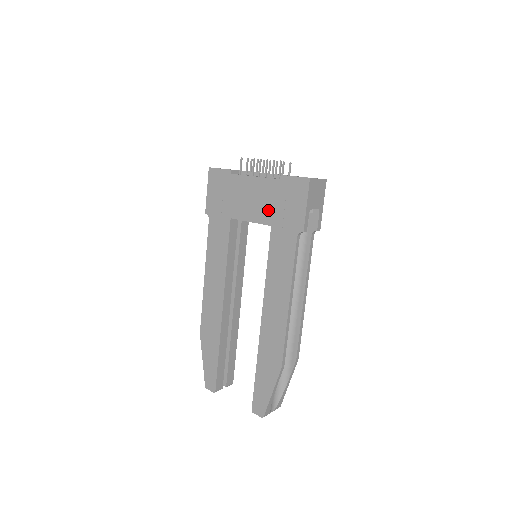
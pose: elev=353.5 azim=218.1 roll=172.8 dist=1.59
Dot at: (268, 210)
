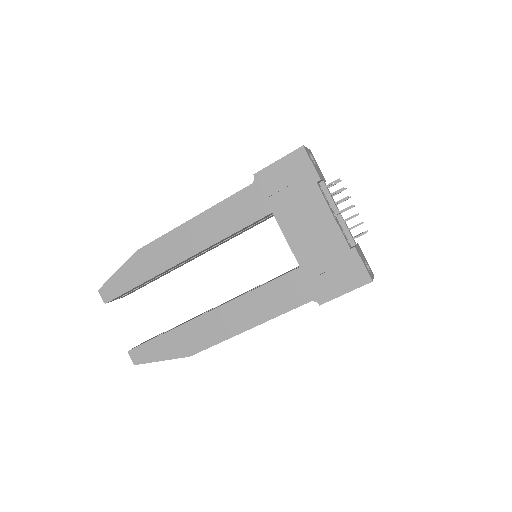
Dot at: (312, 254)
